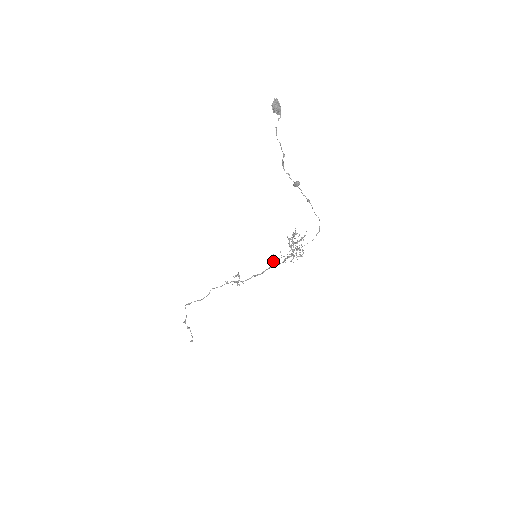
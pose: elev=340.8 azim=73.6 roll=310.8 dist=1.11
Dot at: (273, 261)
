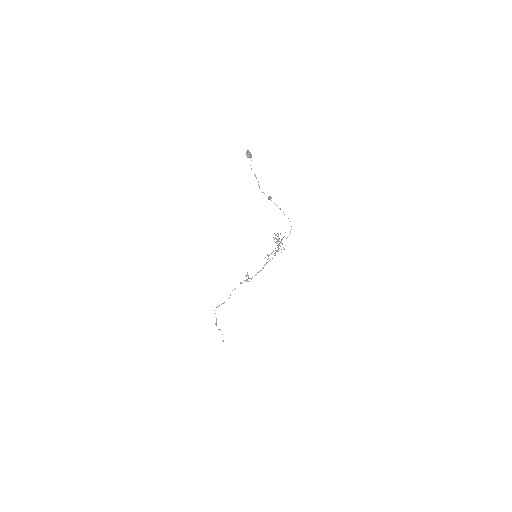
Dot at: occluded
